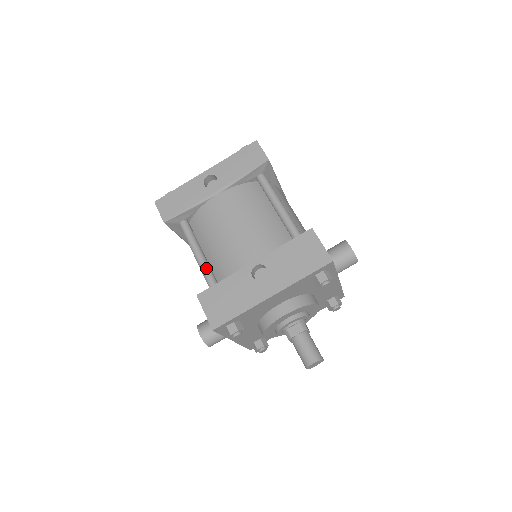
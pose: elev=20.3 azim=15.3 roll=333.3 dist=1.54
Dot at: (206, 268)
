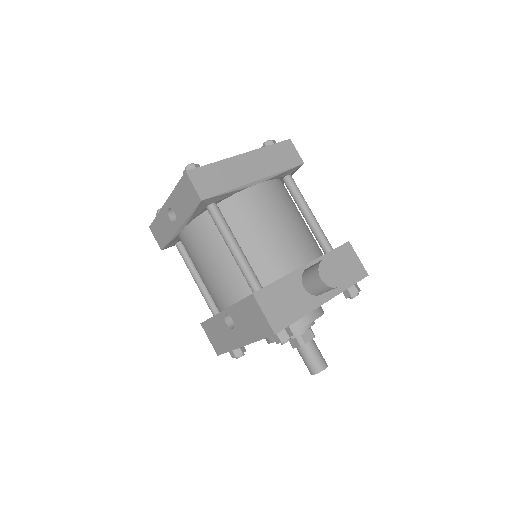
Dot at: (203, 294)
